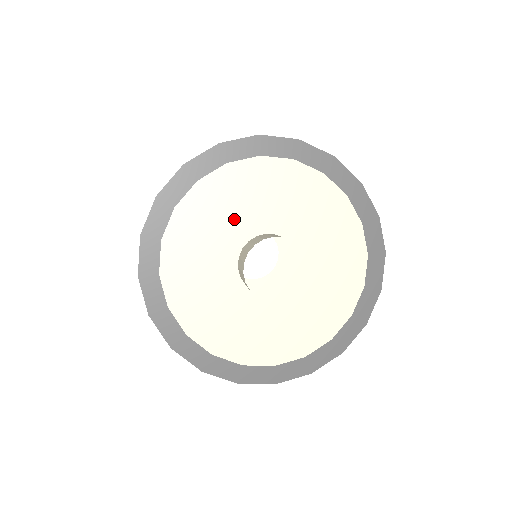
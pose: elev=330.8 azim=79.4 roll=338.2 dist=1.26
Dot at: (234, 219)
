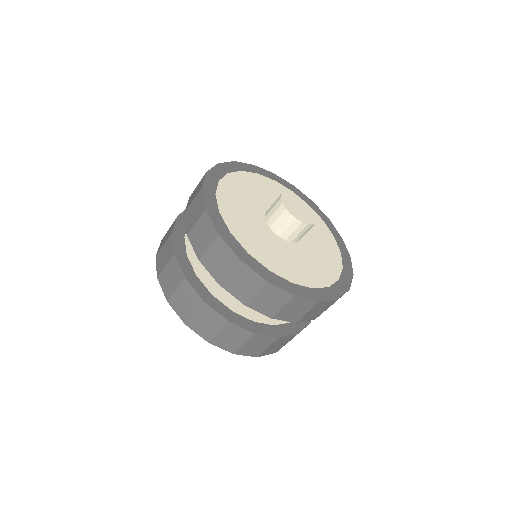
Dot at: (255, 197)
